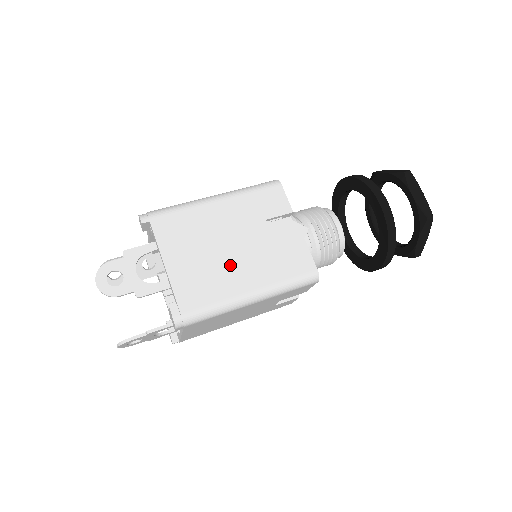
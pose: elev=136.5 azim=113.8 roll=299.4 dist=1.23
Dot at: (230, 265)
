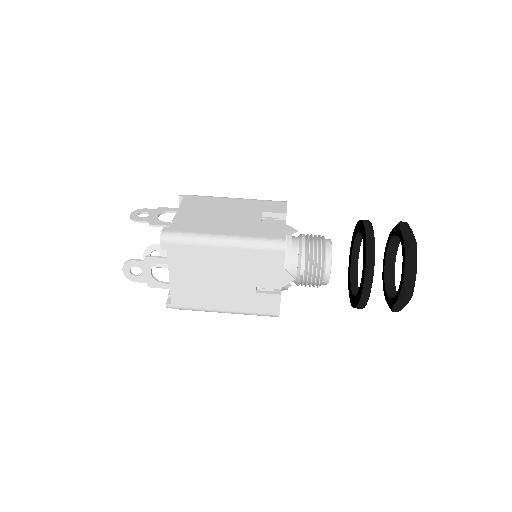
Dot at: (220, 222)
